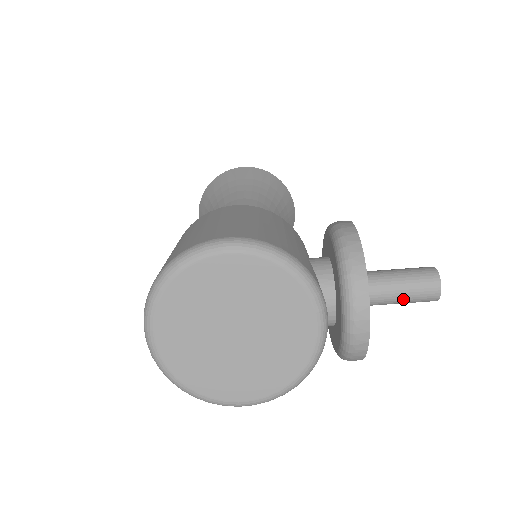
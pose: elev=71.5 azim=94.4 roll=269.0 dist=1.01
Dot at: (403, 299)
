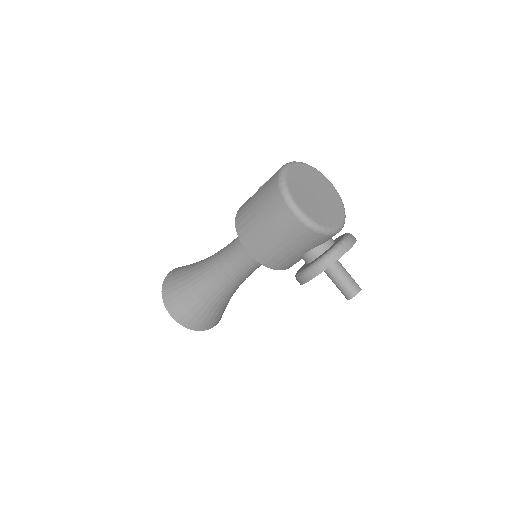
Dot at: (347, 278)
